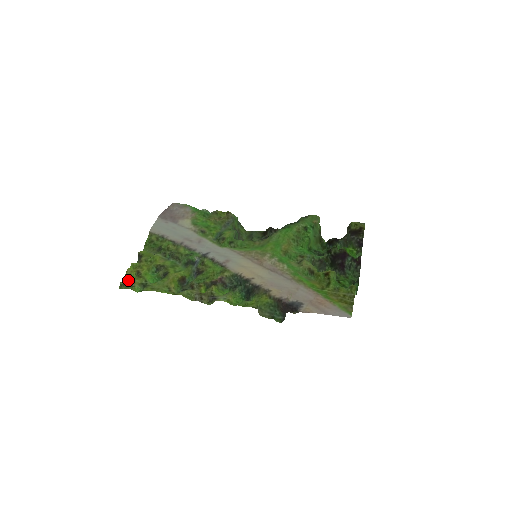
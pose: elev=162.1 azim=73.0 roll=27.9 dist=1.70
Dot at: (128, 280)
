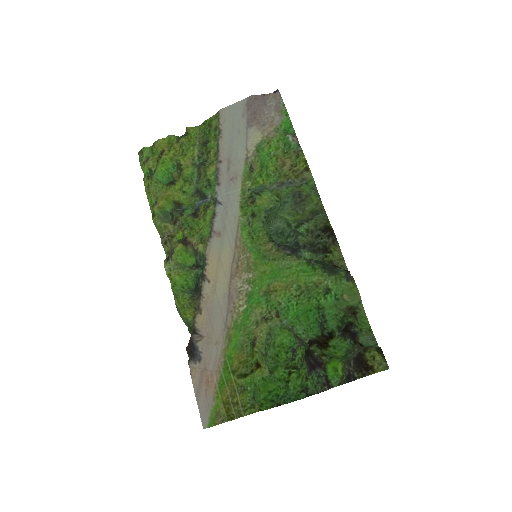
Dot at: (152, 150)
